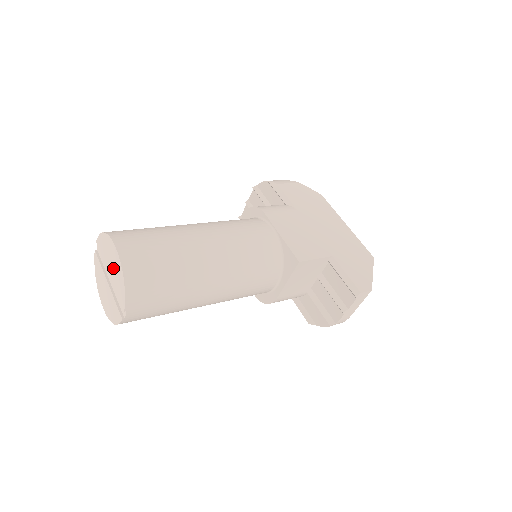
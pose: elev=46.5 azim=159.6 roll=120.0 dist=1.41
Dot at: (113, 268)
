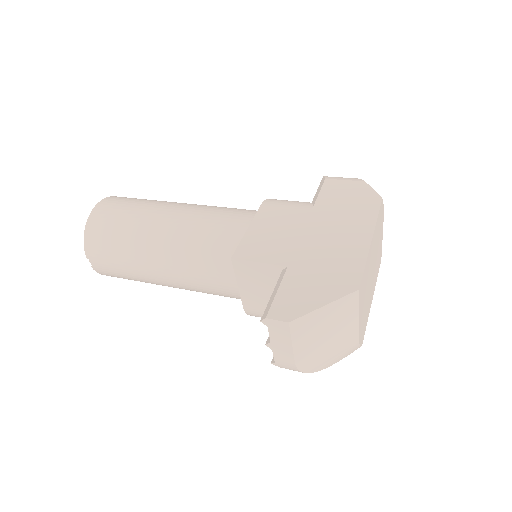
Dot at: occluded
